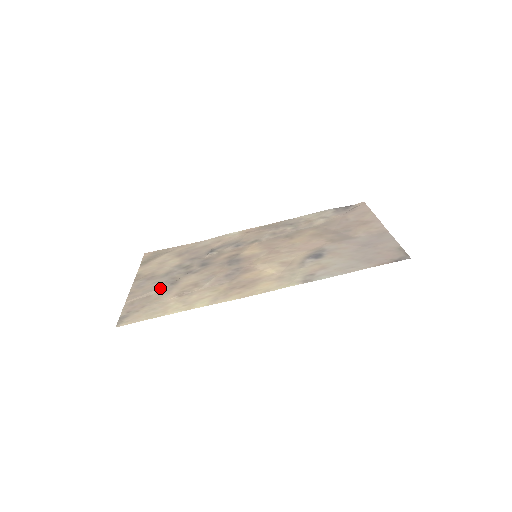
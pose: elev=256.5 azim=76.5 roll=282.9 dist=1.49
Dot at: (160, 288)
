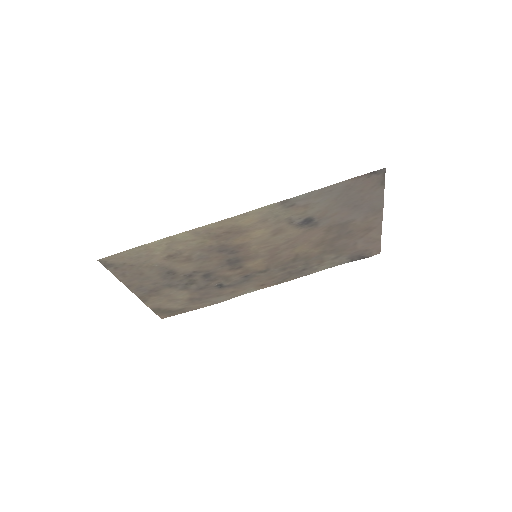
Dot at: (156, 274)
